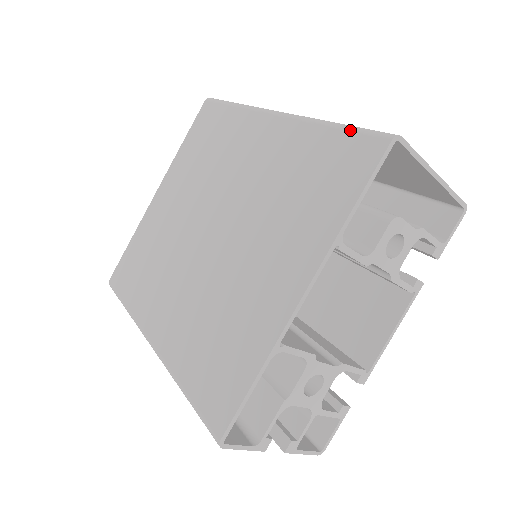
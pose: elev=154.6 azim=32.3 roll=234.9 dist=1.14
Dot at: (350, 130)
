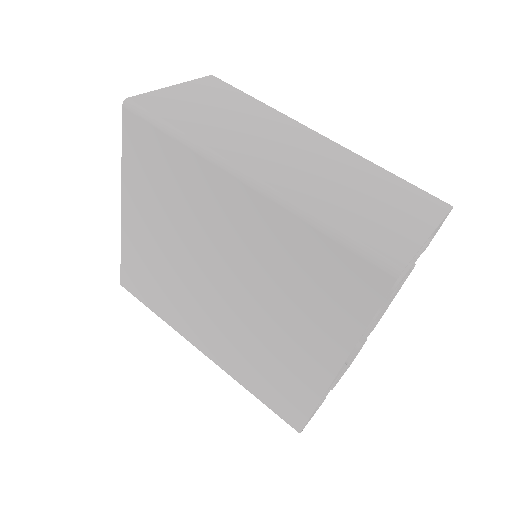
Dot at: (347, 248)
